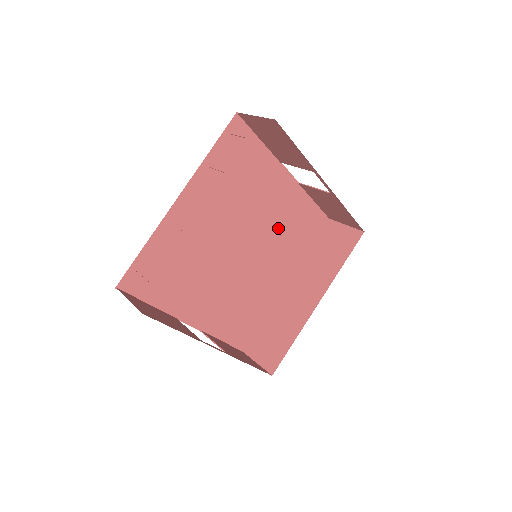
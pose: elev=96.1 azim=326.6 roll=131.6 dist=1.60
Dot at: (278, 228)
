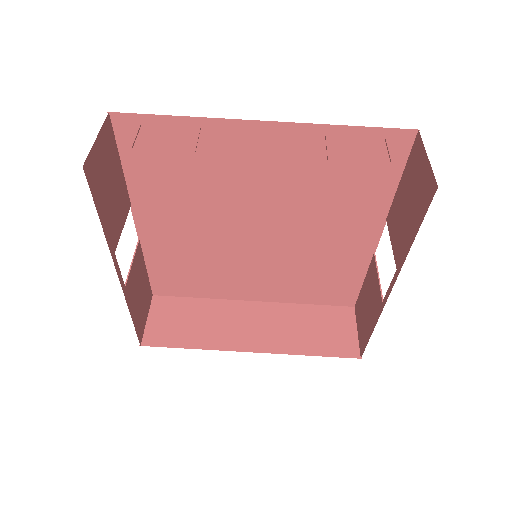
Dot at: (308, 259)
